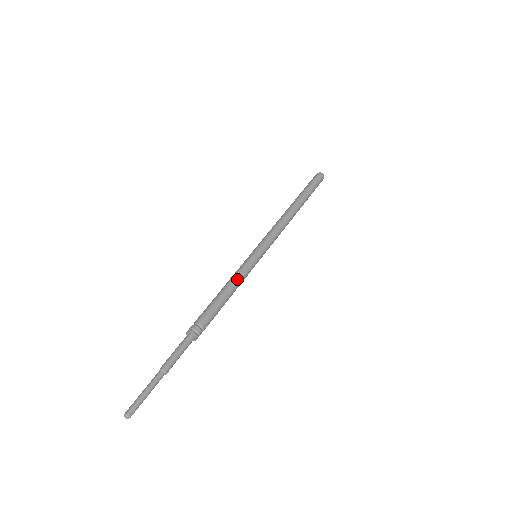
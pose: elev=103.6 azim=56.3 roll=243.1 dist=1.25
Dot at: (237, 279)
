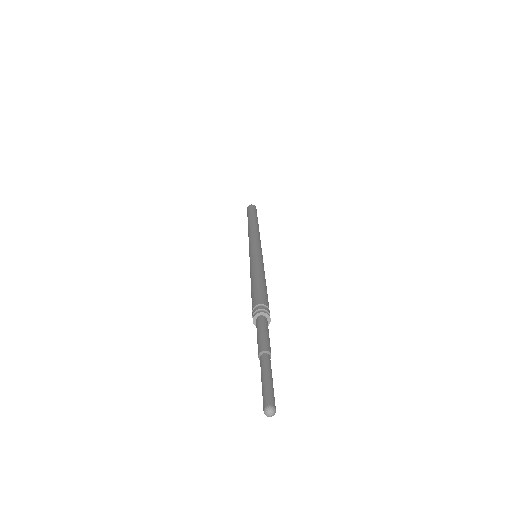
Dot at: (257, 268)
